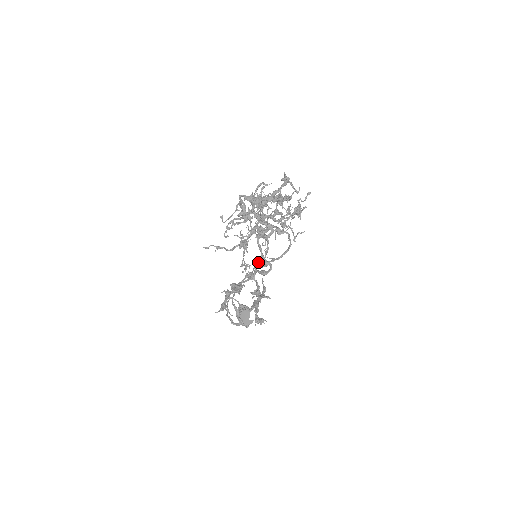
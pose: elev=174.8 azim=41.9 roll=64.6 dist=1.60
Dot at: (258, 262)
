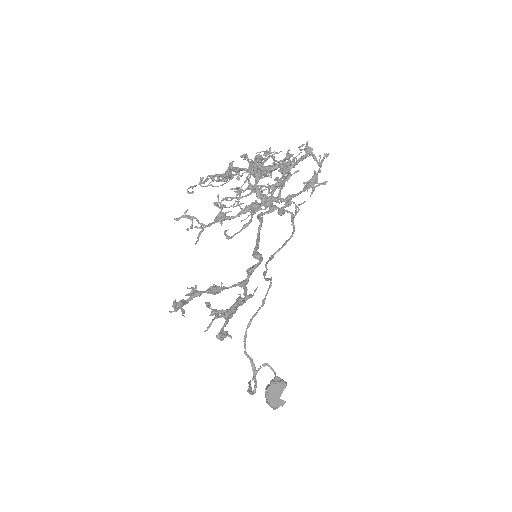
Dot at: occluded
